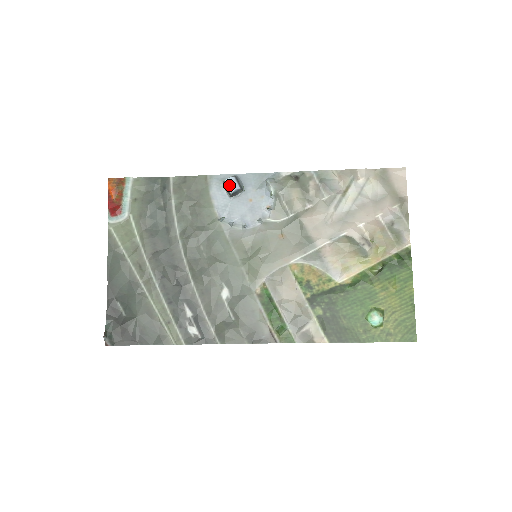
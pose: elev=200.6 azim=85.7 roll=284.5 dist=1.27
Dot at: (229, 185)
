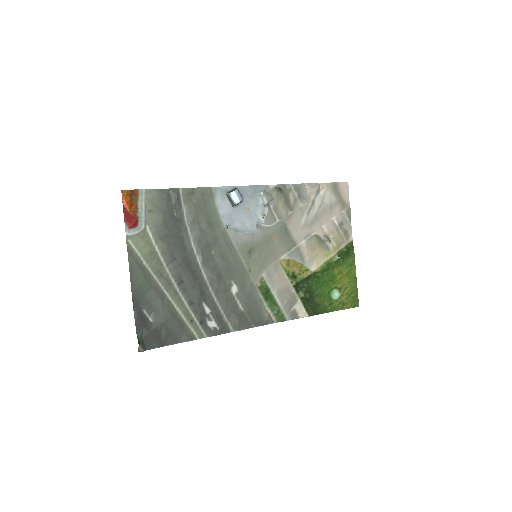
Dot at: (235, 197)
